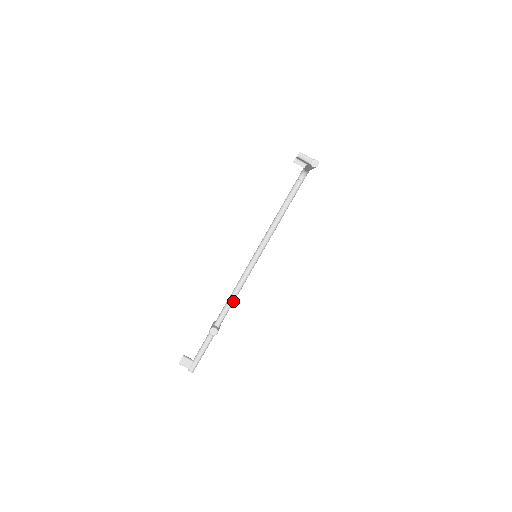
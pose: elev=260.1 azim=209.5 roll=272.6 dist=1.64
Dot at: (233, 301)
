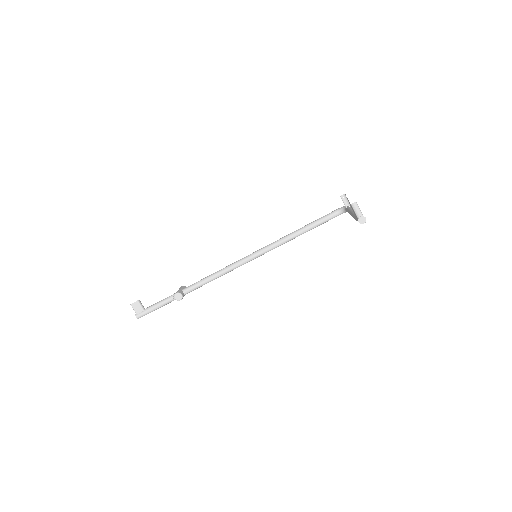
Dot at: (211, 280)
